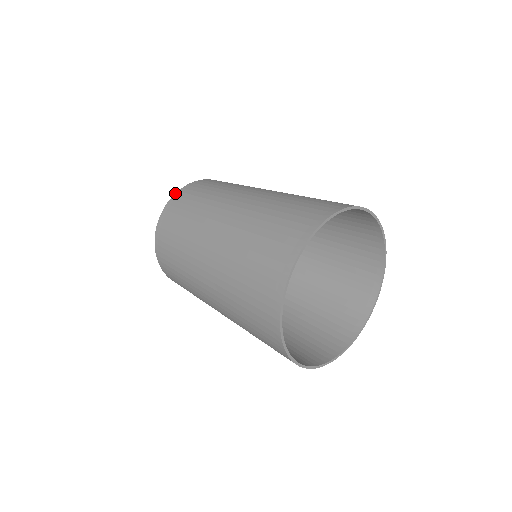
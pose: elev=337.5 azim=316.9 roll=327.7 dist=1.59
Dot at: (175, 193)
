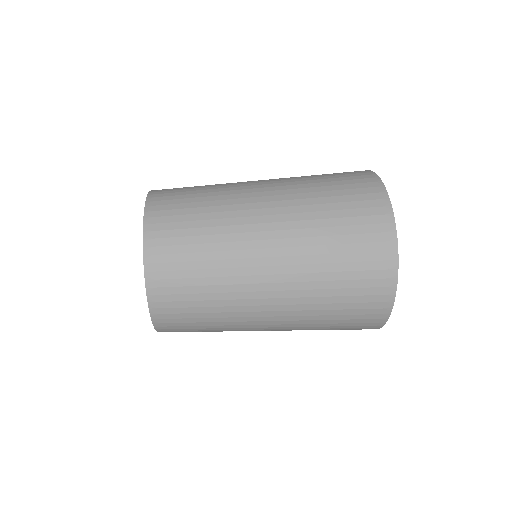
Dot at: (143, 228)
